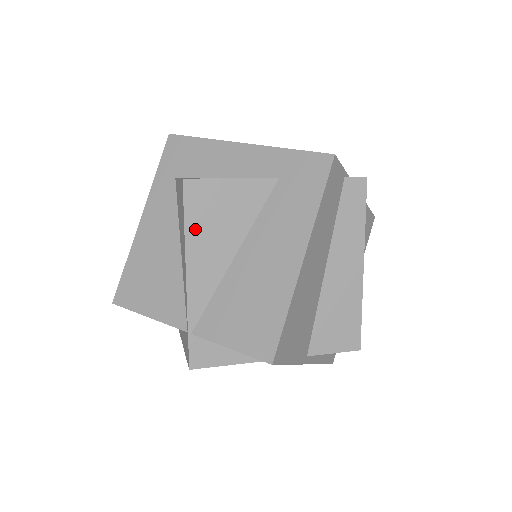
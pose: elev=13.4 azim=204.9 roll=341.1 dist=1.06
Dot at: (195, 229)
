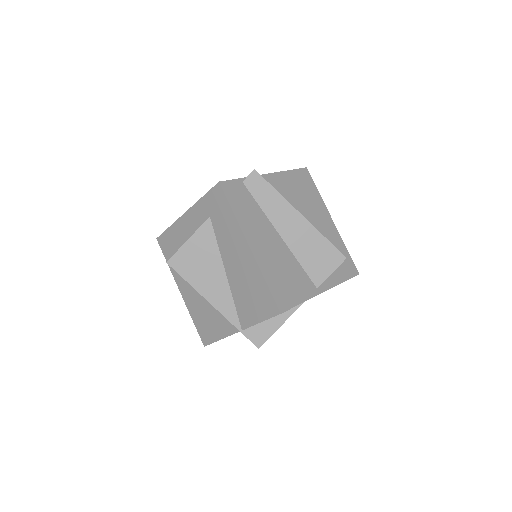
Dot at: (194, 279)
